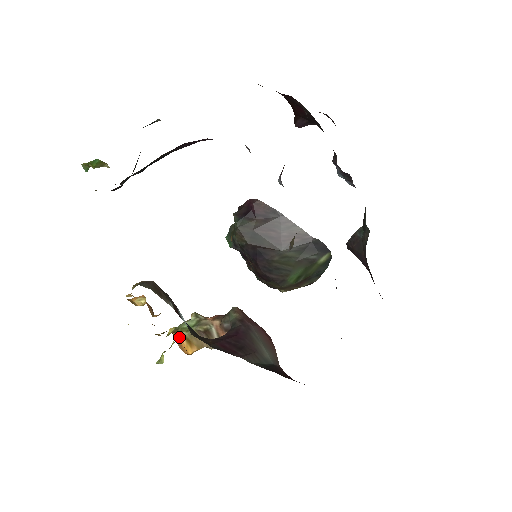
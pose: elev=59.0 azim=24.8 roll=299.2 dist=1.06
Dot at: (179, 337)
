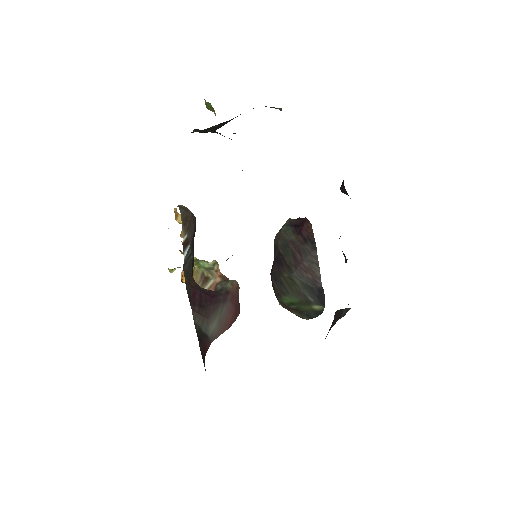
Dot at: occluded
